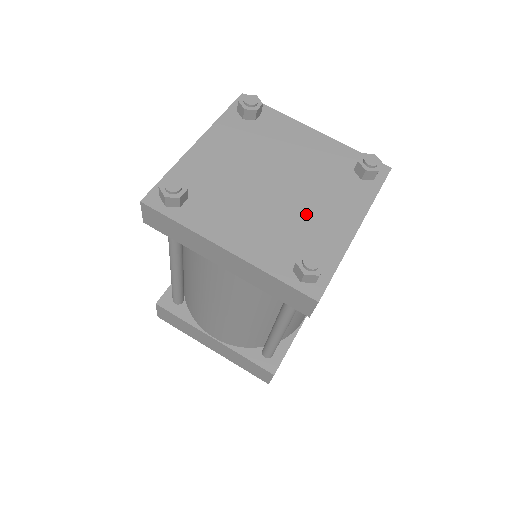
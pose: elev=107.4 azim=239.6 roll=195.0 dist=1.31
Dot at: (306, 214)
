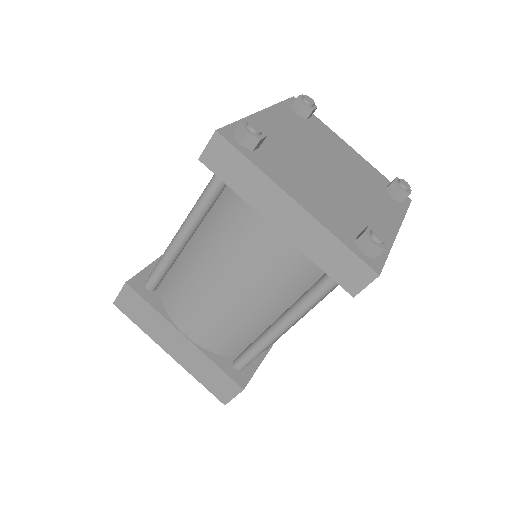
Dot at: (357, 204)
